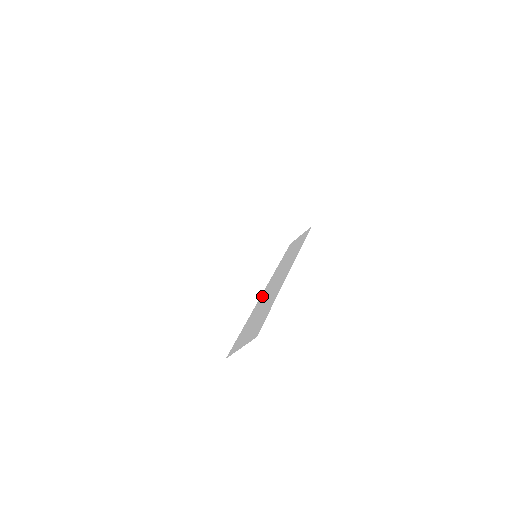
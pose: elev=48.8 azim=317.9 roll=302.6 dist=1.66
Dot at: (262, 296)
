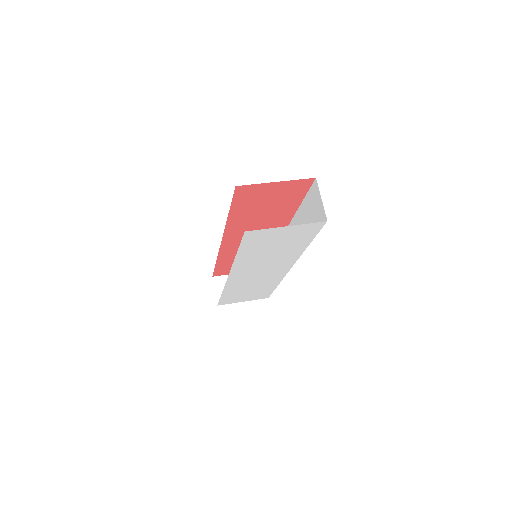
Dot at: occluded
